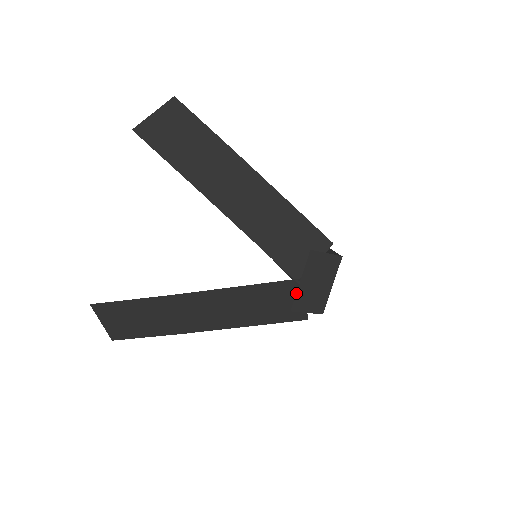
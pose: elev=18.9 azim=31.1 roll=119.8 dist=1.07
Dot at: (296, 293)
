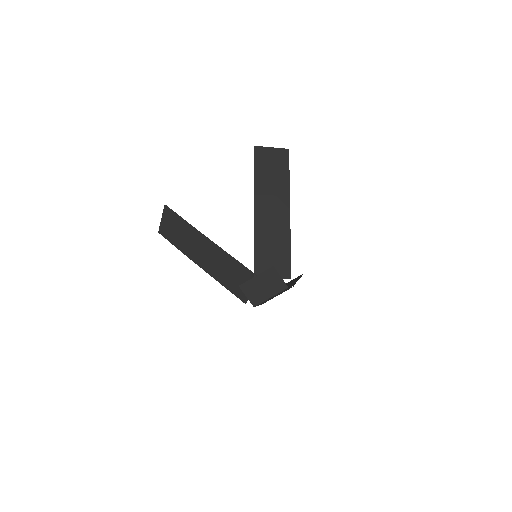
Dot at: (249, 280)
